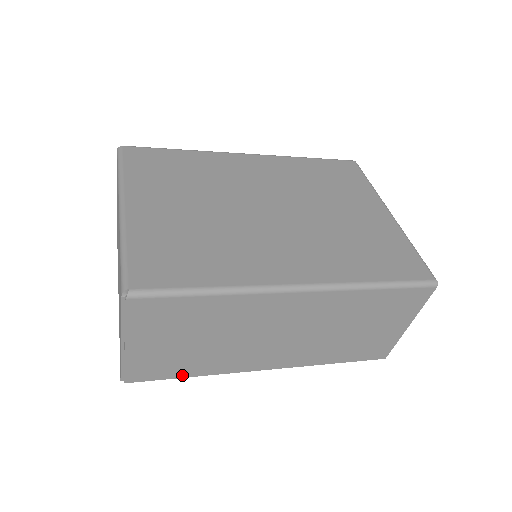
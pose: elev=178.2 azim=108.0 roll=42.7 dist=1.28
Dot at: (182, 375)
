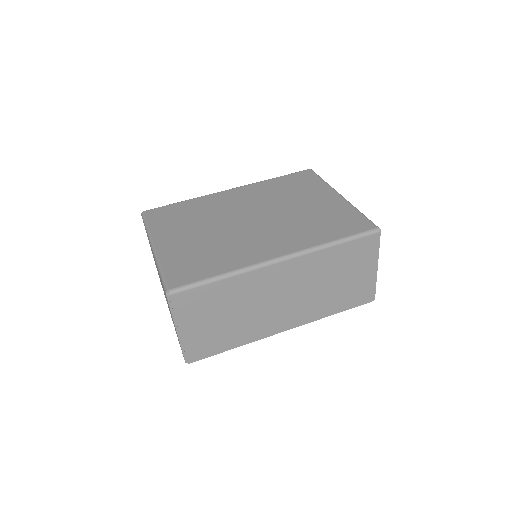
Dot at: (226, 348)
